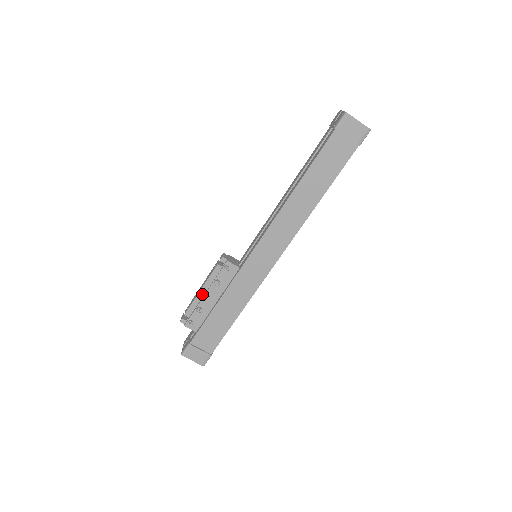
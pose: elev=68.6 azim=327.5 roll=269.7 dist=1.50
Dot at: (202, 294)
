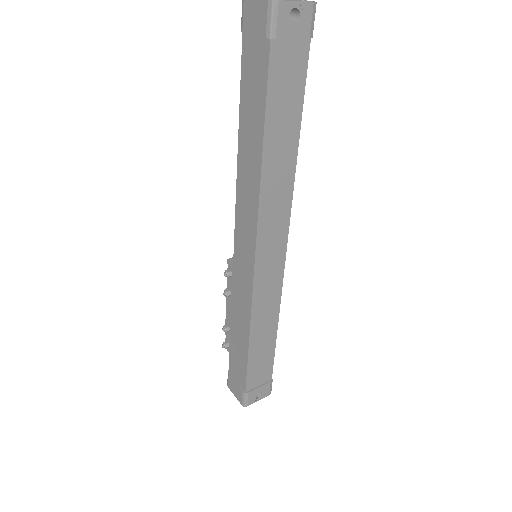
Dot at: (228, 308)
